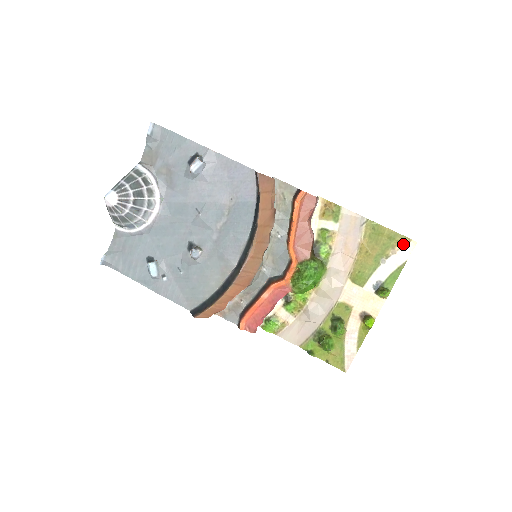
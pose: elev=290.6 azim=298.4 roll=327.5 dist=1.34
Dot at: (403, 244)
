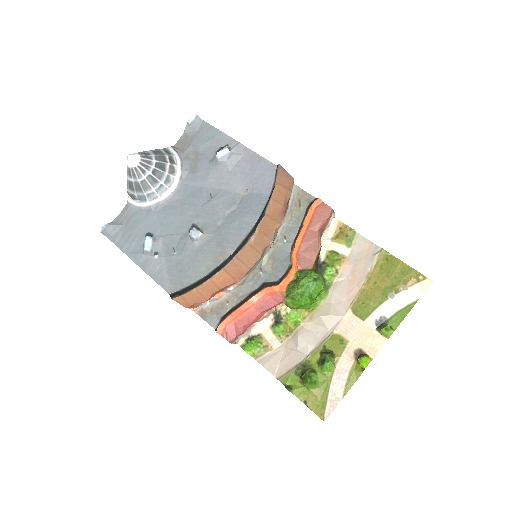
Dot at: (417, 281)
